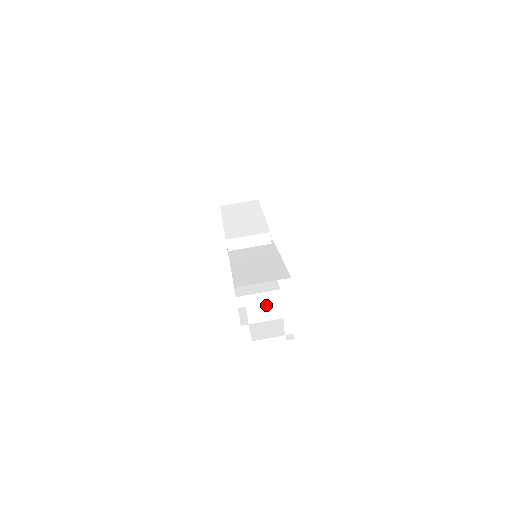
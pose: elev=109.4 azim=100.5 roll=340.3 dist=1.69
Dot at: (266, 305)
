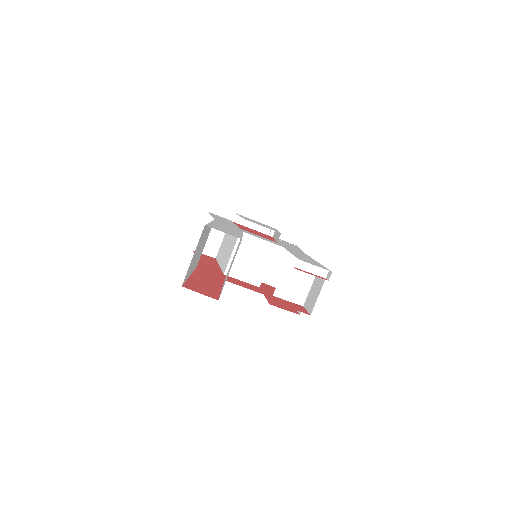
Dot at: (291, 278)
